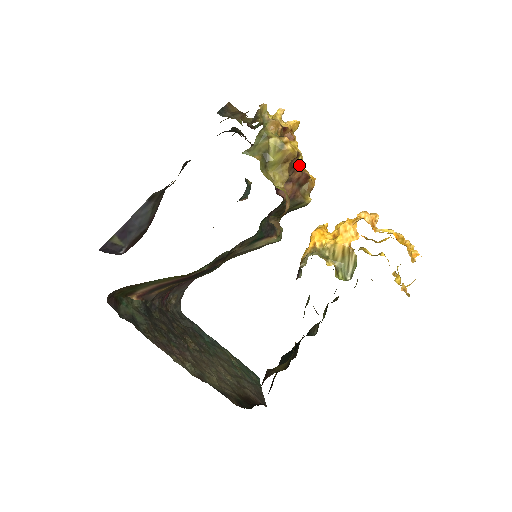
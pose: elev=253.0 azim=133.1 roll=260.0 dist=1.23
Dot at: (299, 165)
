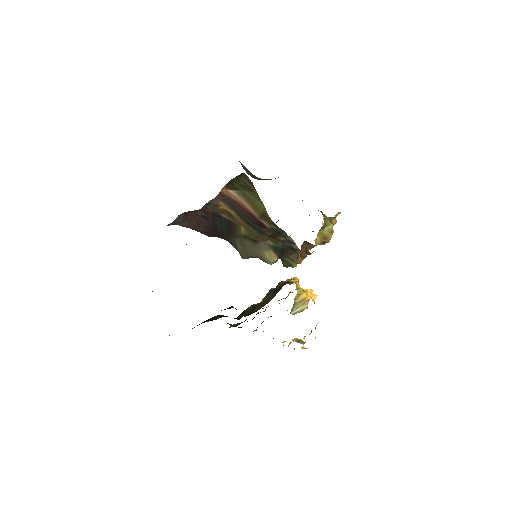
Dot at: occluded
